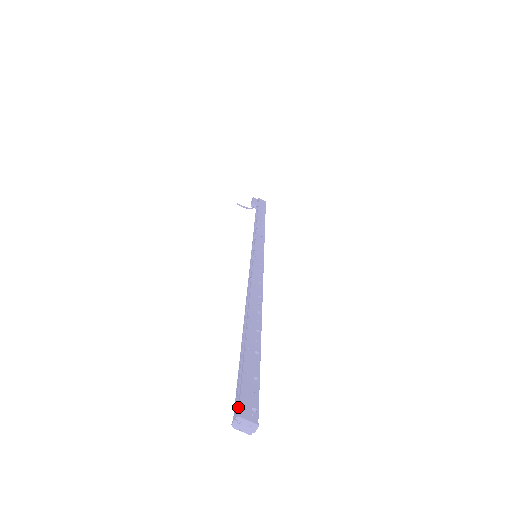
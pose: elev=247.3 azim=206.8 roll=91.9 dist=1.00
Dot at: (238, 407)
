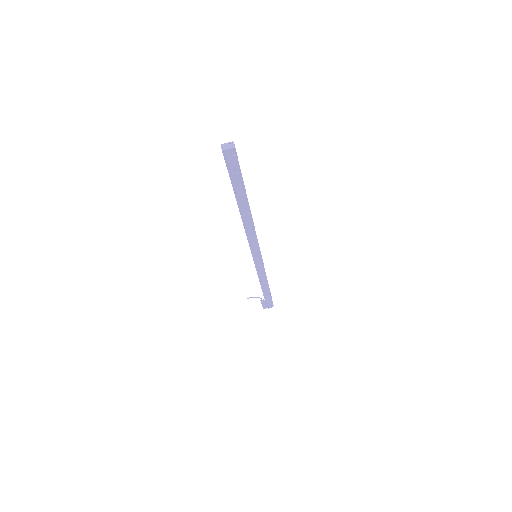
Dot at: occluded
